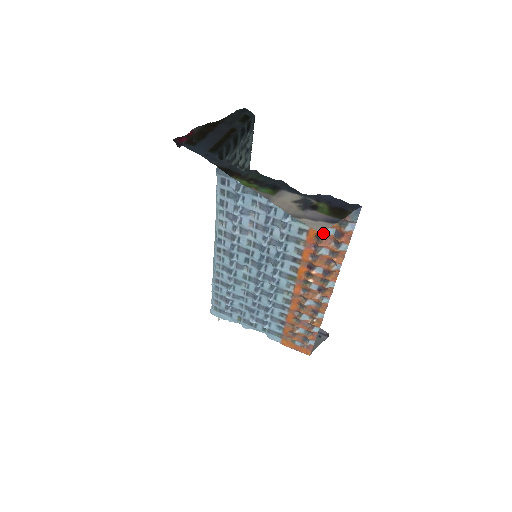
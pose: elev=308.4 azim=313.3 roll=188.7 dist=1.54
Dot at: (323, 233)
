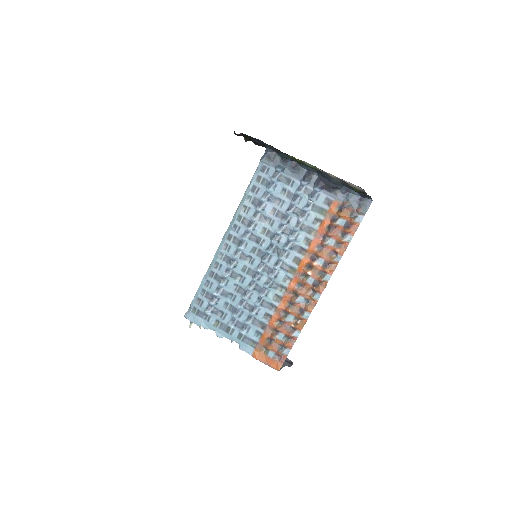
Dot at: (335, 223)
